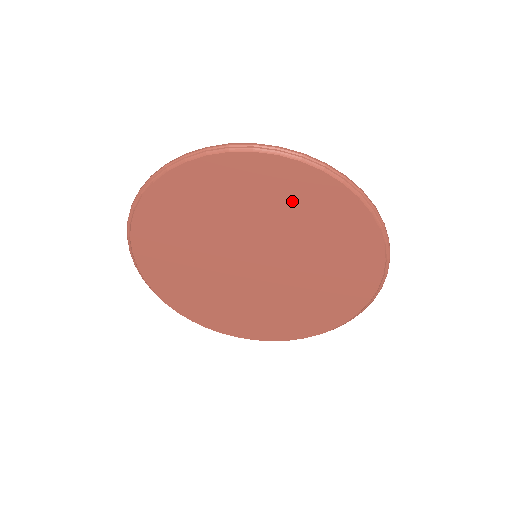
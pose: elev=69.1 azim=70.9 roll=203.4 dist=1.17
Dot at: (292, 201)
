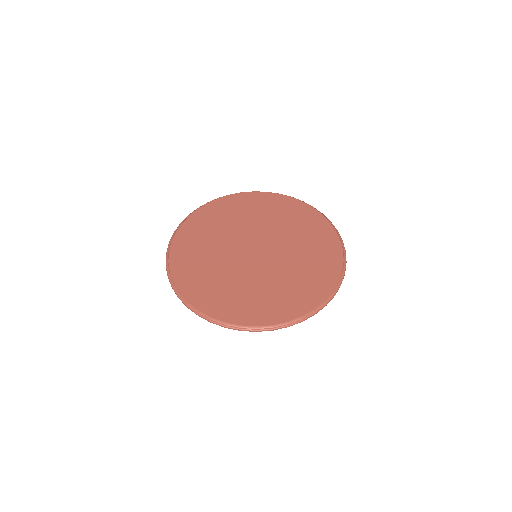
Dot at: (260, 209)
